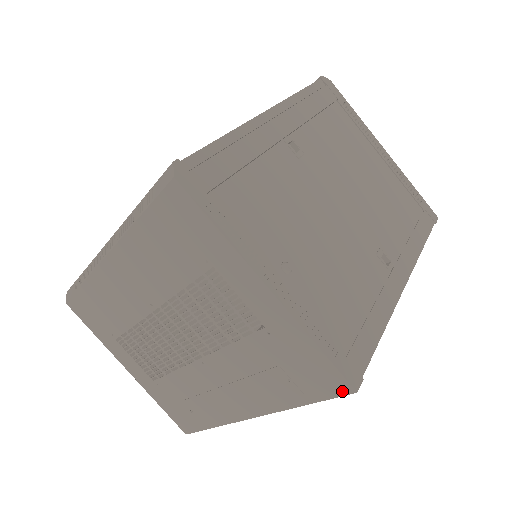
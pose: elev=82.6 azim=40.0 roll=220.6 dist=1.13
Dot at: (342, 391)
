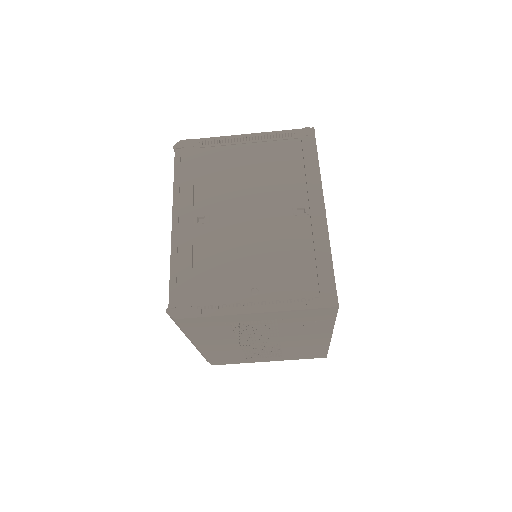
Dot at: (334, 310)
